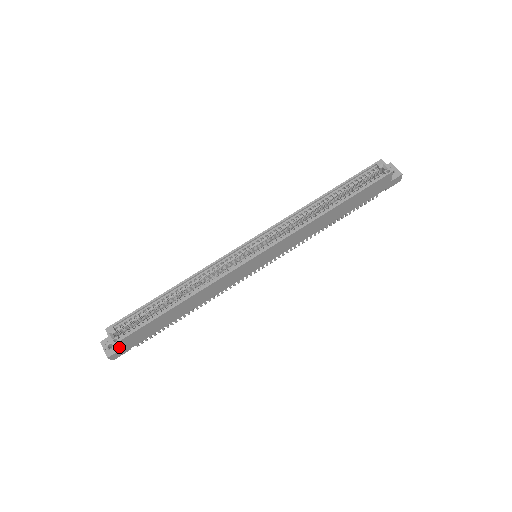
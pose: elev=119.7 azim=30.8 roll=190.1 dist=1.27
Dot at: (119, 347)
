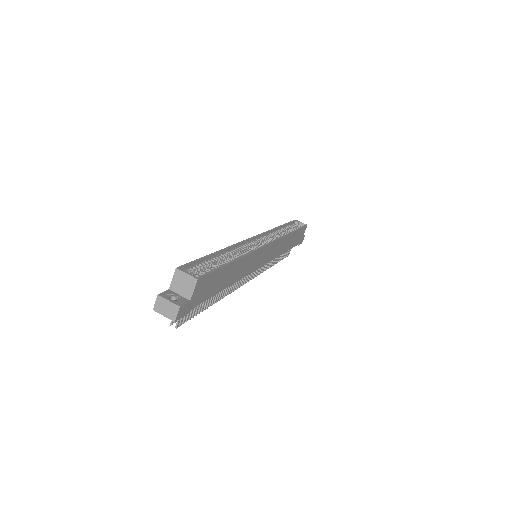
Dot at: (193, 293)
